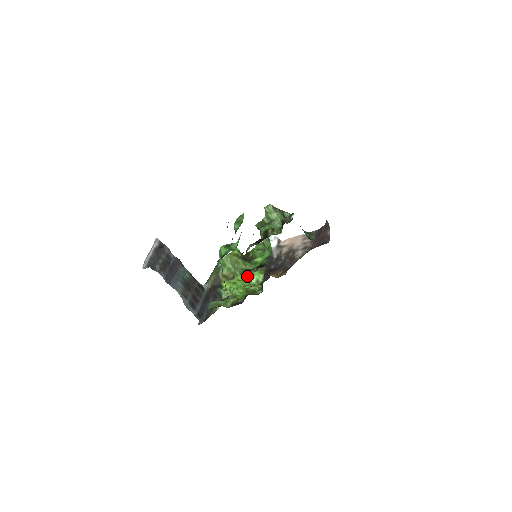
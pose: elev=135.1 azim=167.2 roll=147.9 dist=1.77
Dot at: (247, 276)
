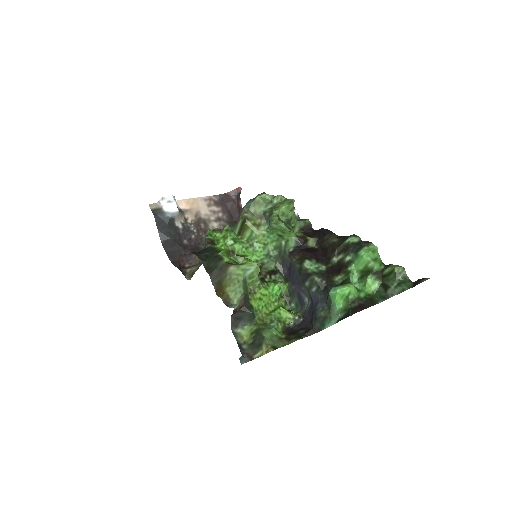
Dot at: (271, 289)
